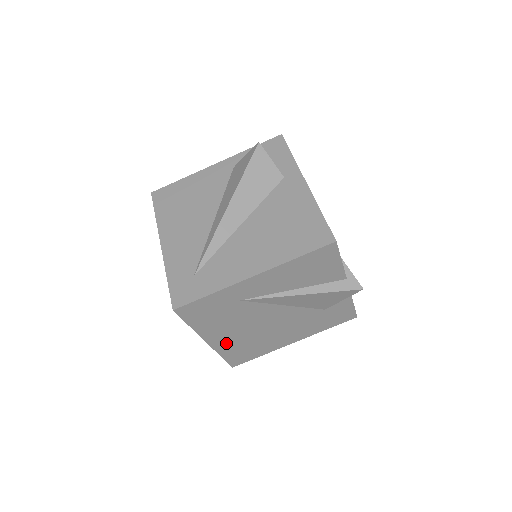
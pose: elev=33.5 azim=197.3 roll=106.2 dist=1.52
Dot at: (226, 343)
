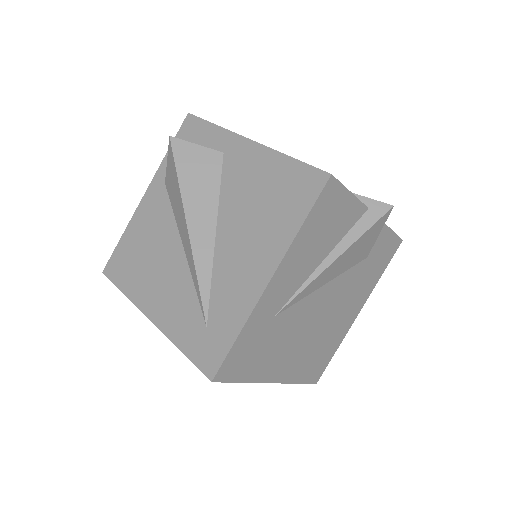
Dot at: (293, 367)
